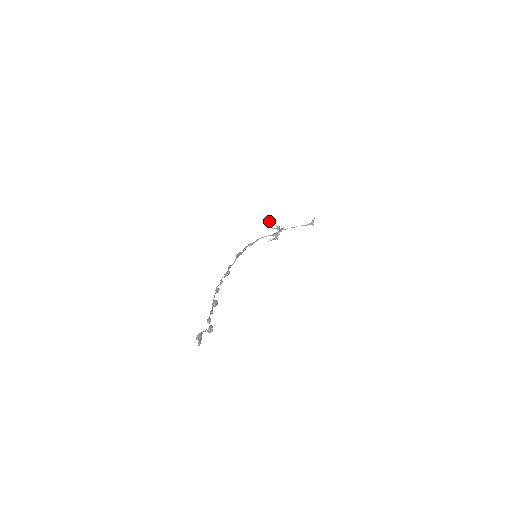
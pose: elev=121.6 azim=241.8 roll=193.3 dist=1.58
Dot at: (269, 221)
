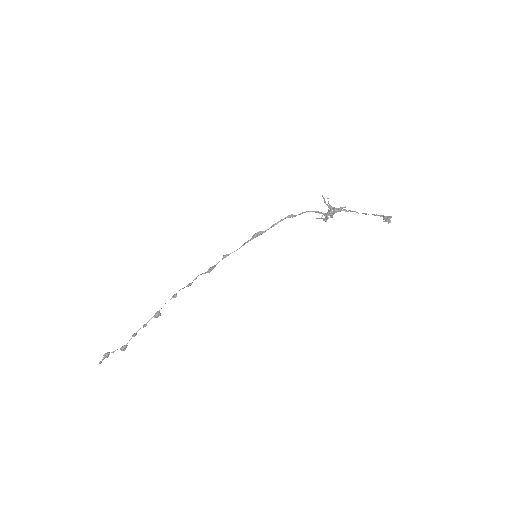
Dot at: (322, 195)
